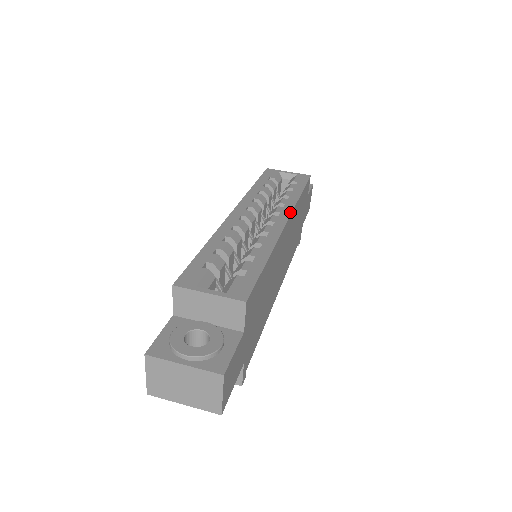
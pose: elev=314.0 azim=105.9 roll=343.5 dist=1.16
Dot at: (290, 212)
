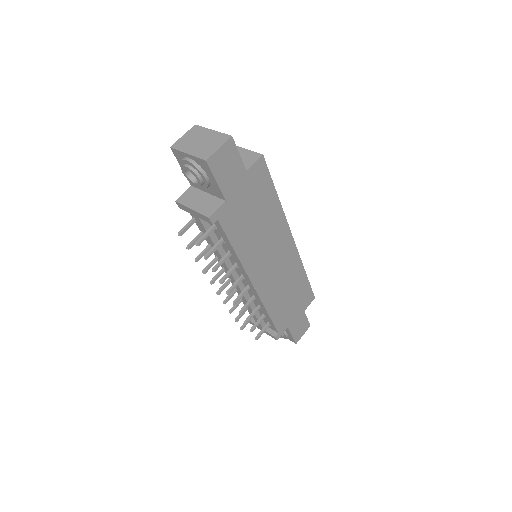
Dot at: (297, 249)
